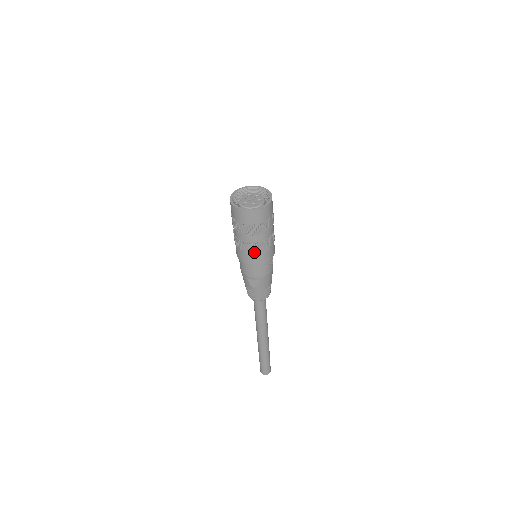
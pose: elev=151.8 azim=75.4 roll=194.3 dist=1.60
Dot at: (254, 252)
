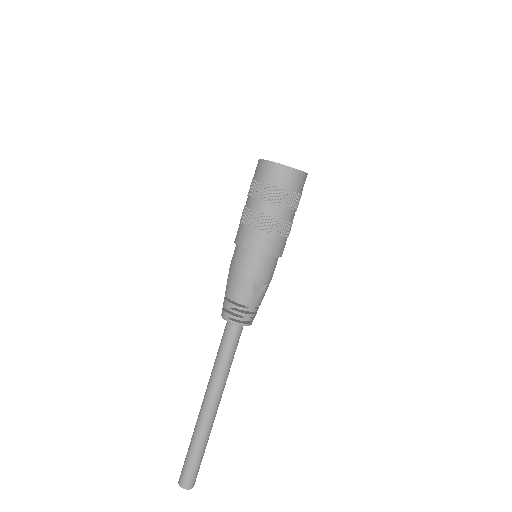
Dot at: (283, 236)
